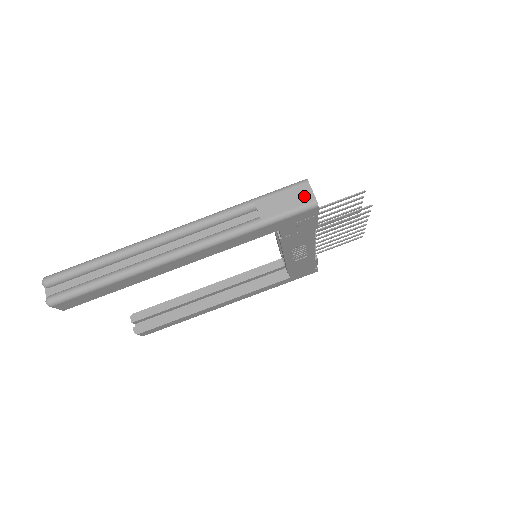
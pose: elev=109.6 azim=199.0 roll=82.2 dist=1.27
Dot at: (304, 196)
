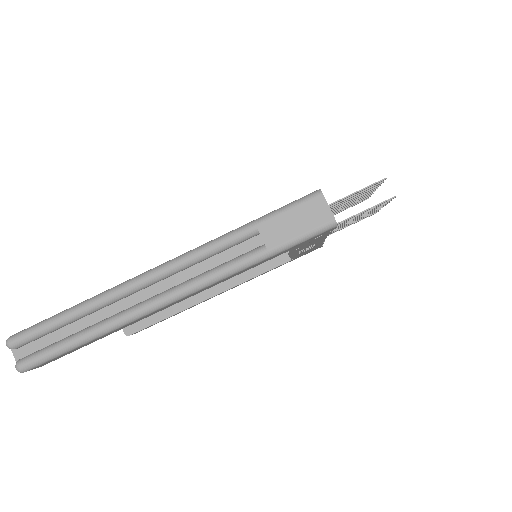
Dot at: (319, 215)
